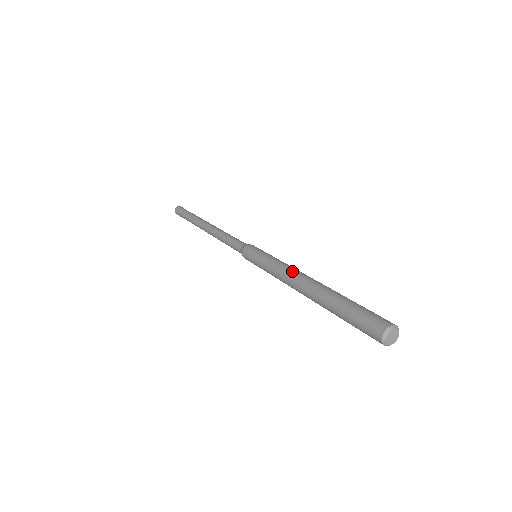
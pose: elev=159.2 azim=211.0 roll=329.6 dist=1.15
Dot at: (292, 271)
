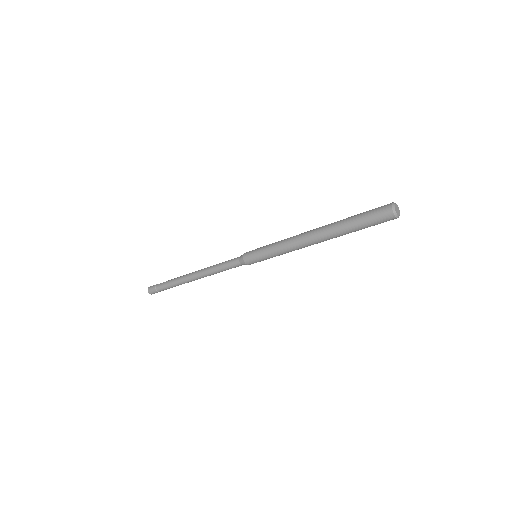
Dot at: (297, 235)
